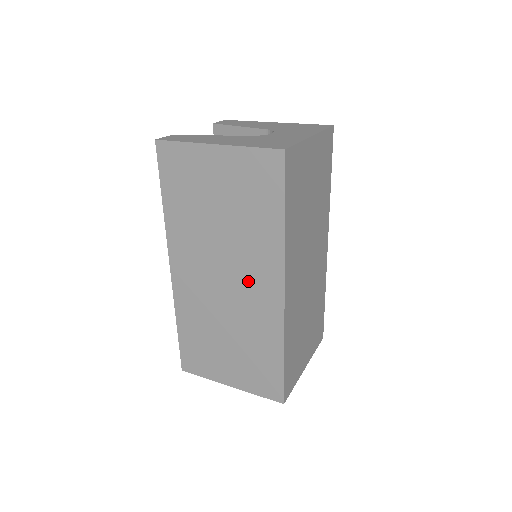
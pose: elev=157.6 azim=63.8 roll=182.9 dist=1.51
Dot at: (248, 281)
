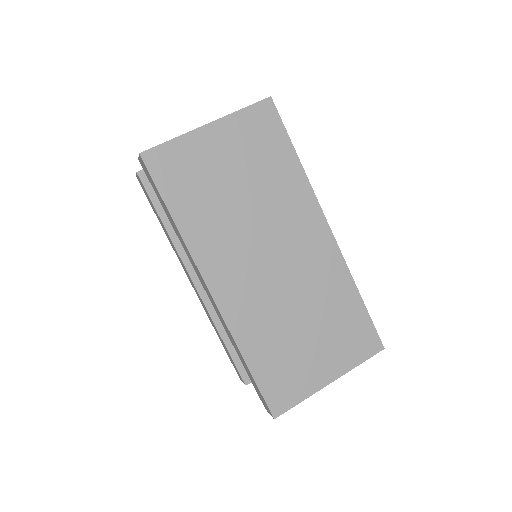
Dot at: (295, 241)
